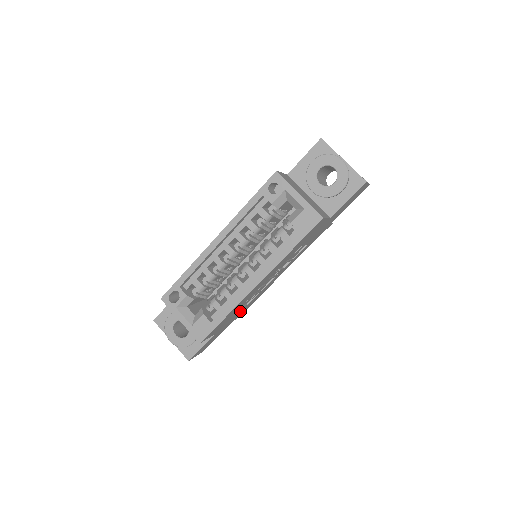
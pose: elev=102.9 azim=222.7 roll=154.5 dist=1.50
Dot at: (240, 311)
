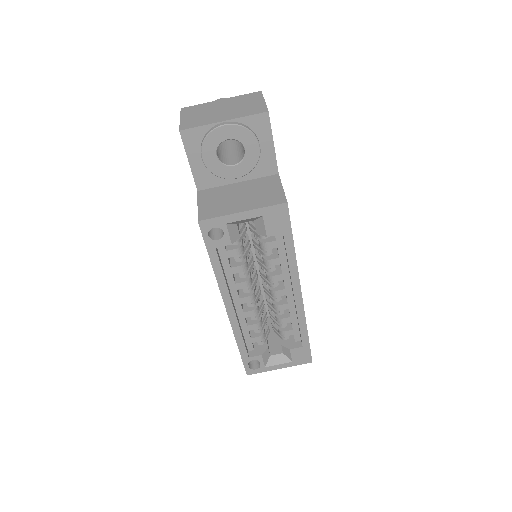
Dot at: occluded
